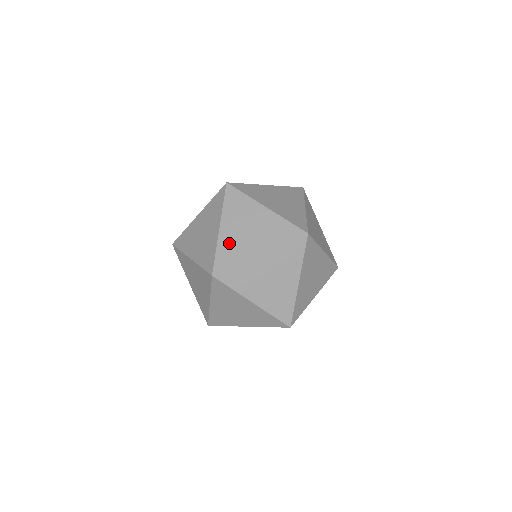
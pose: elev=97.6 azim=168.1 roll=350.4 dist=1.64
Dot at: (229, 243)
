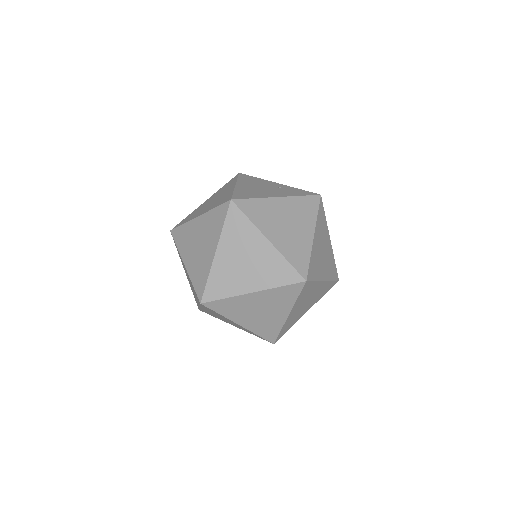
Dot at: (195, 268)
